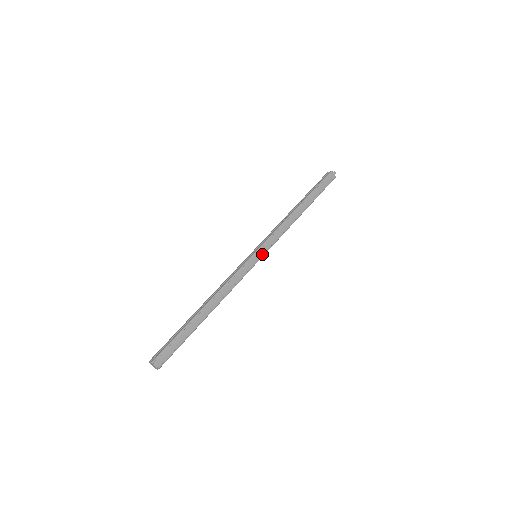
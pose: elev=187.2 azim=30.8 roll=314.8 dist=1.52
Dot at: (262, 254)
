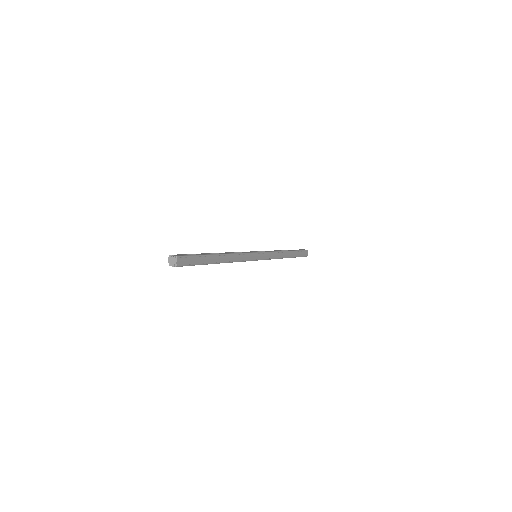
Dot at: (261, 258)
